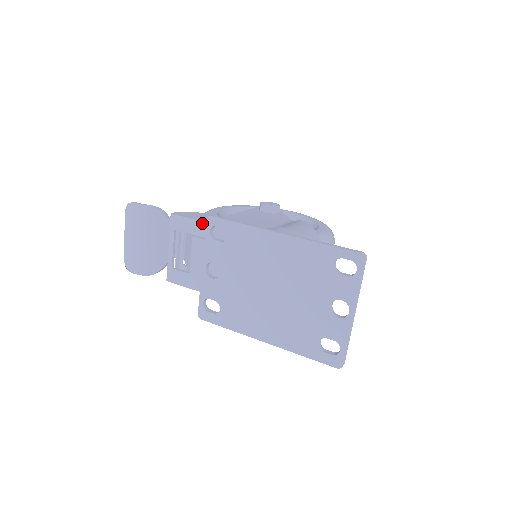
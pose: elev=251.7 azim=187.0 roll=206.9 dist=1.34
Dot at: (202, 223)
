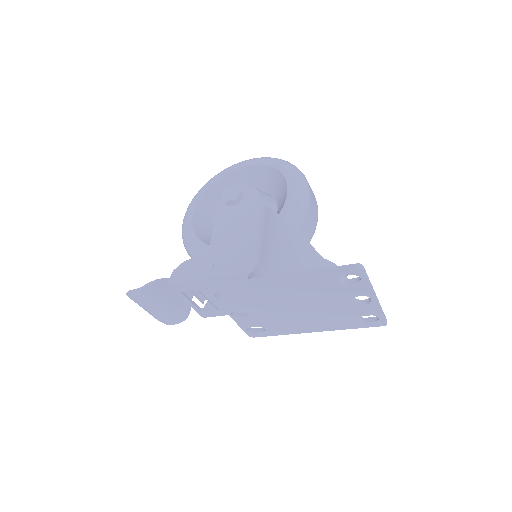
Dot at: (200, 281)
